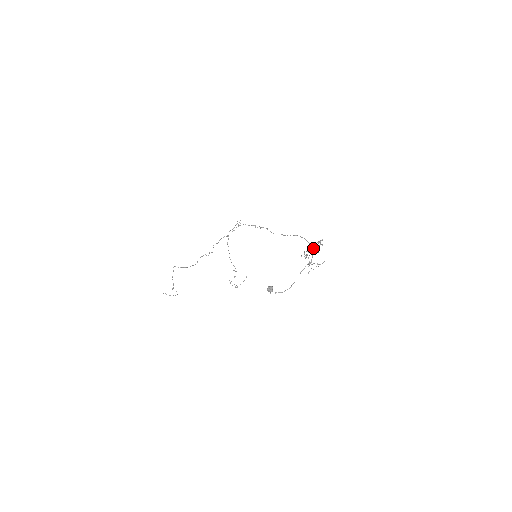
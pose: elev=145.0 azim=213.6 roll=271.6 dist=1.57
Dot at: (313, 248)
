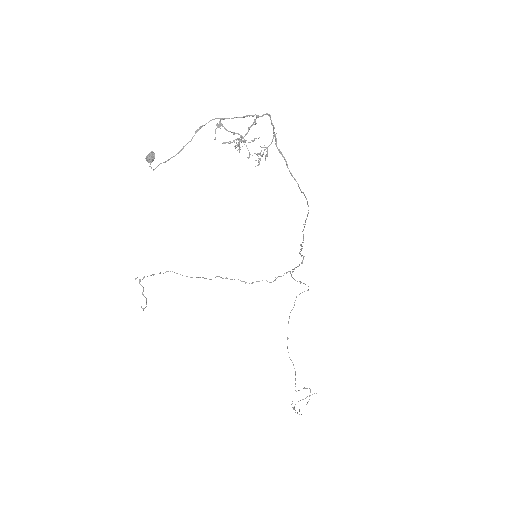
Dot at: (300, 189)
